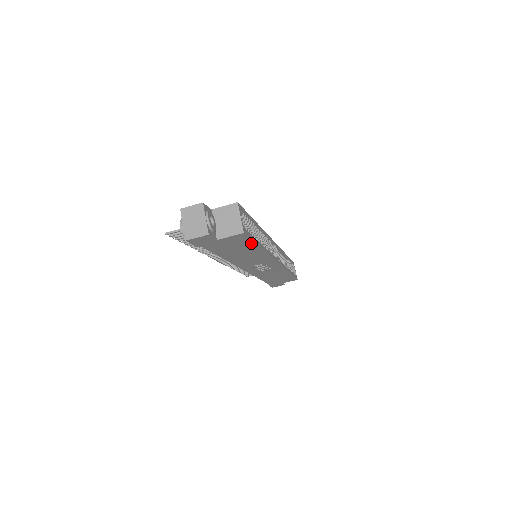
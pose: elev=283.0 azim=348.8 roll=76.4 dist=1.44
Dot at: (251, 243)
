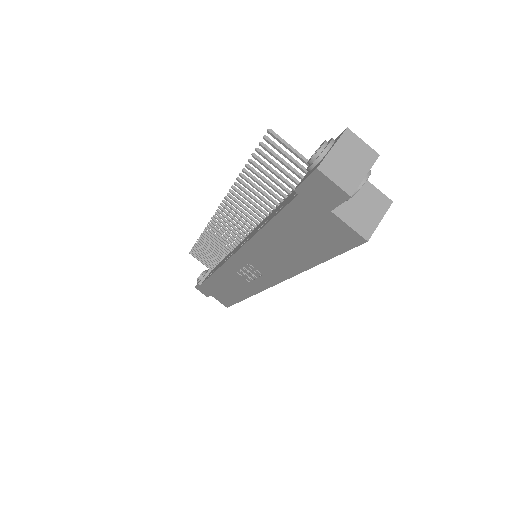
Dot at: (329, 254)
